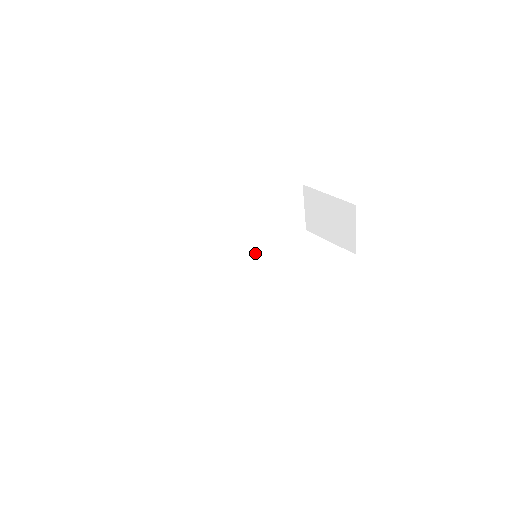
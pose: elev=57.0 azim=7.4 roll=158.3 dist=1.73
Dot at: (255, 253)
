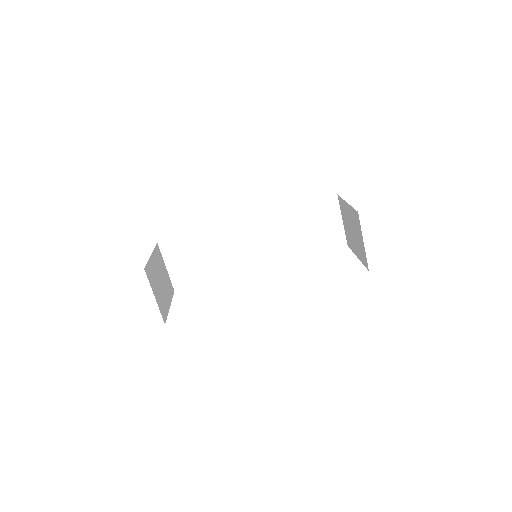
Dot at: (281, 260)
